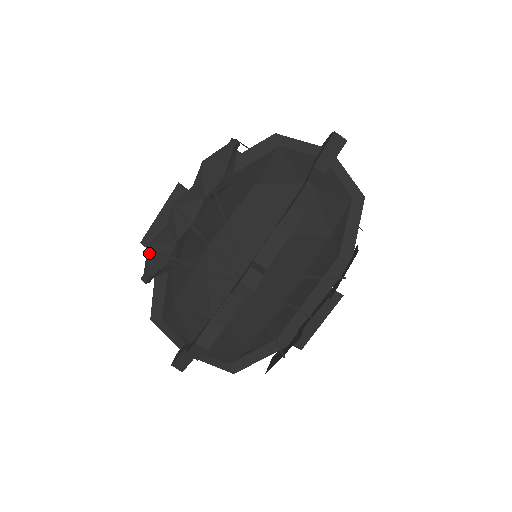
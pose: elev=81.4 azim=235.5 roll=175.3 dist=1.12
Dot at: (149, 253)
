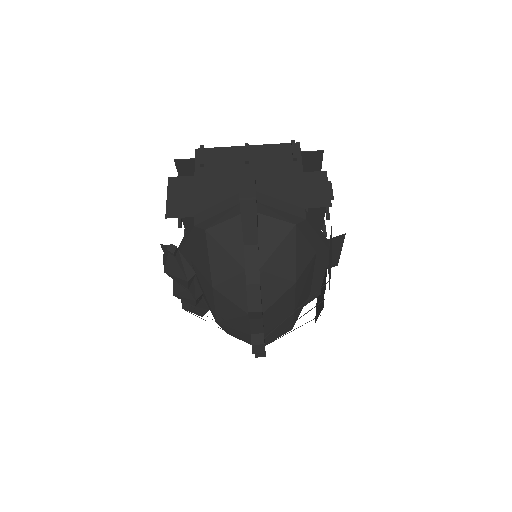
Dot at: (186, 310)
